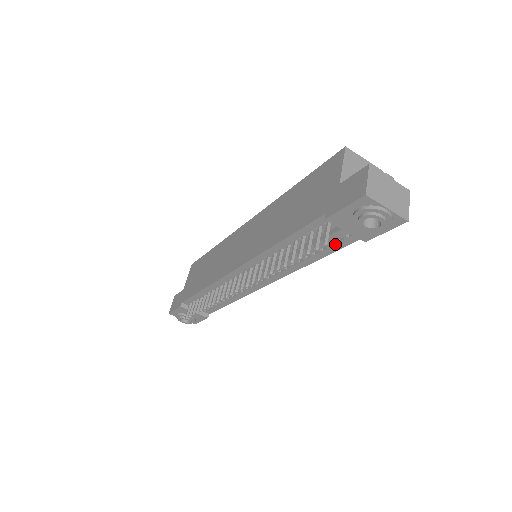
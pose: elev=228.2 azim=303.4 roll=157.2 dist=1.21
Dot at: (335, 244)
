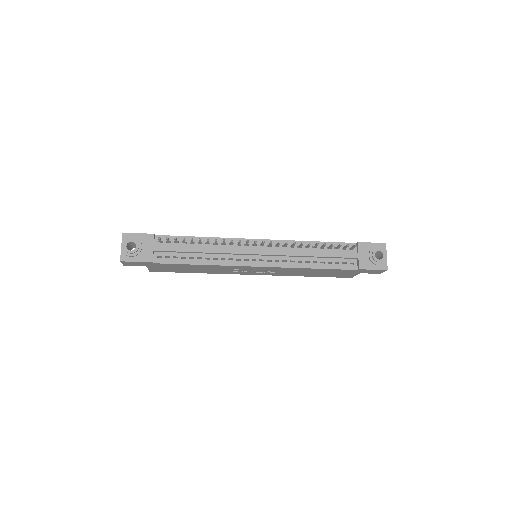
Dot at: (339, 264)
